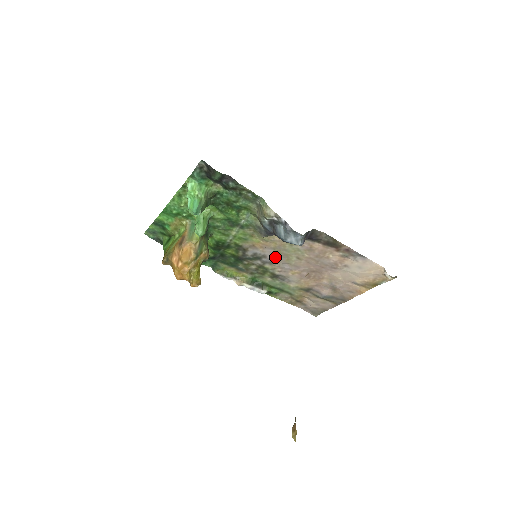
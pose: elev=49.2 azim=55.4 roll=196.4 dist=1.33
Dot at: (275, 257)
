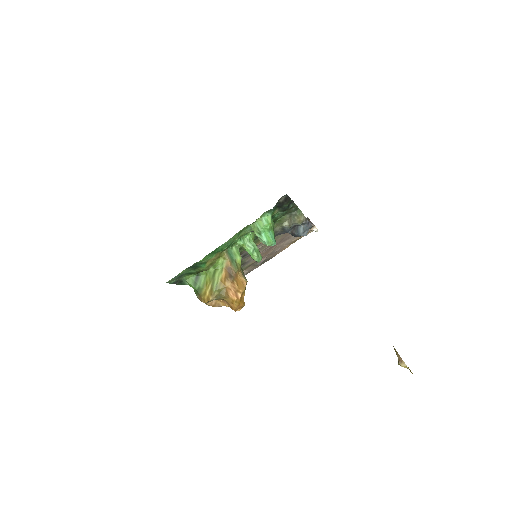
Dot at: occluded
